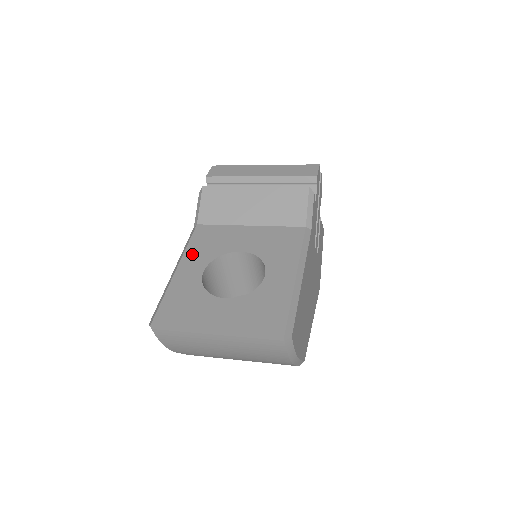
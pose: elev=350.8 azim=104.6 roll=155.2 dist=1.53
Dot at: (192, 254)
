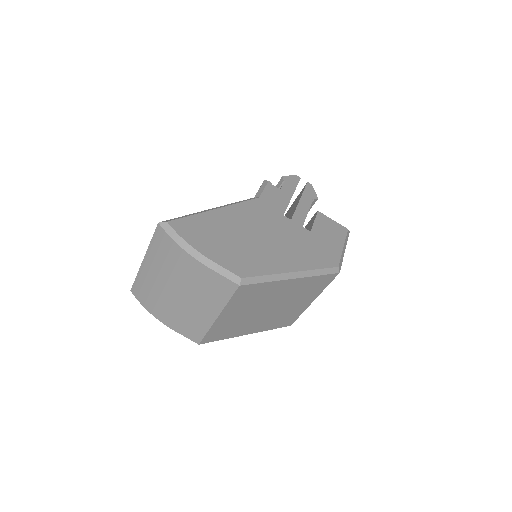
Dot at: occluded
